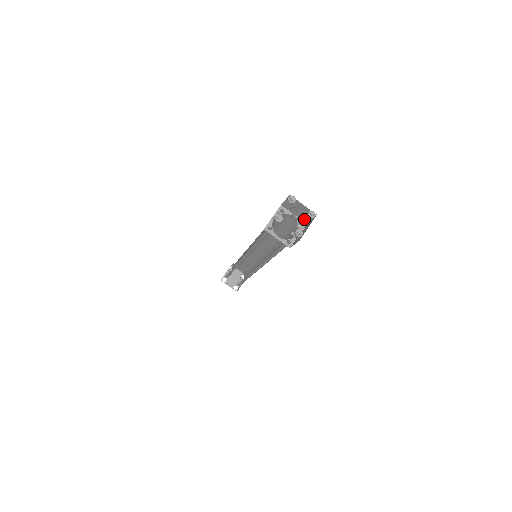
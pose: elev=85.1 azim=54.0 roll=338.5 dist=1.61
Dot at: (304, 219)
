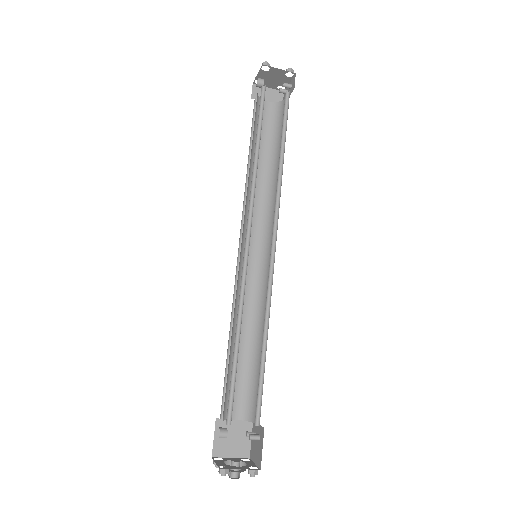
Dot at: occluded
